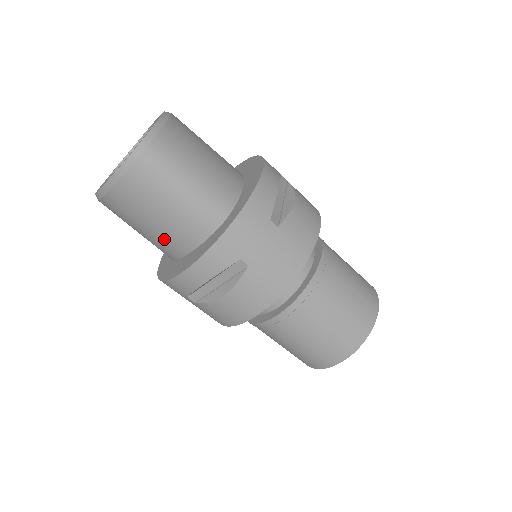
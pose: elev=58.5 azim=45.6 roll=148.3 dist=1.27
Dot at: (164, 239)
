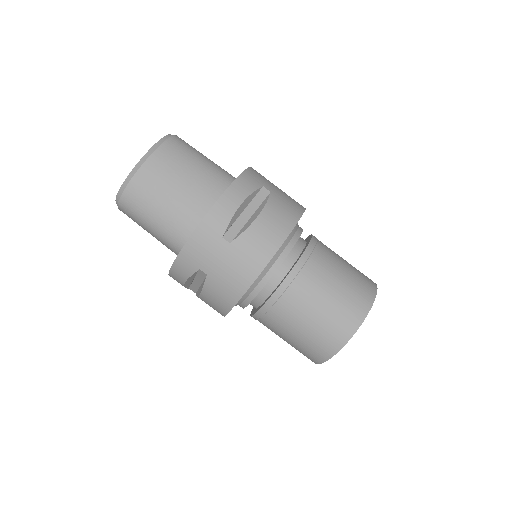
Dot at: (191, 200)
